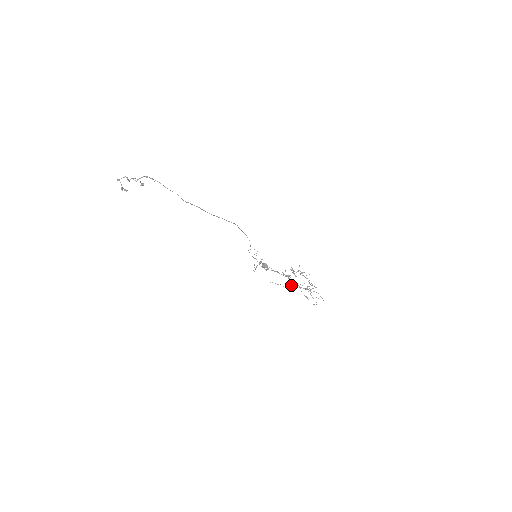
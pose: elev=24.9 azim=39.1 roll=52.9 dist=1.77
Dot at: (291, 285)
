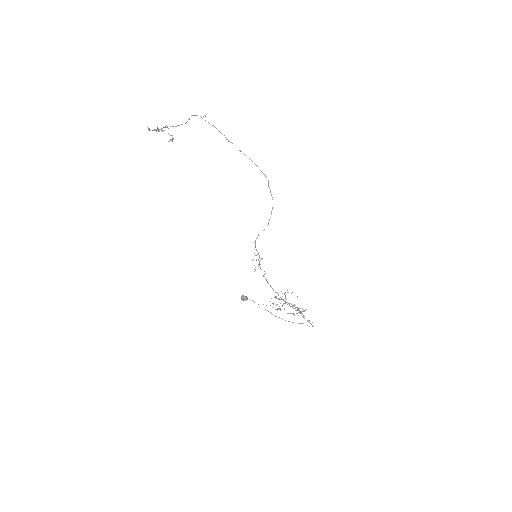
Dot at: occluded
